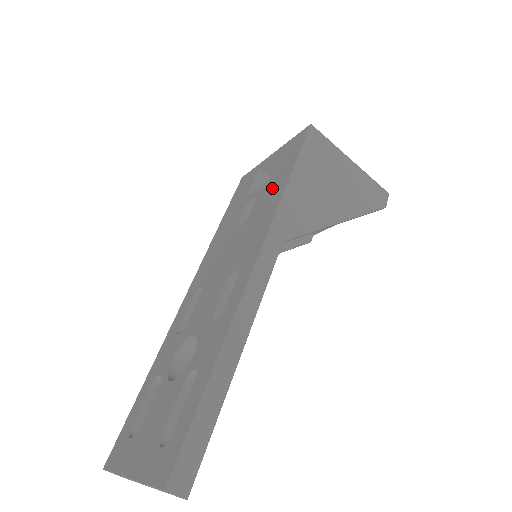
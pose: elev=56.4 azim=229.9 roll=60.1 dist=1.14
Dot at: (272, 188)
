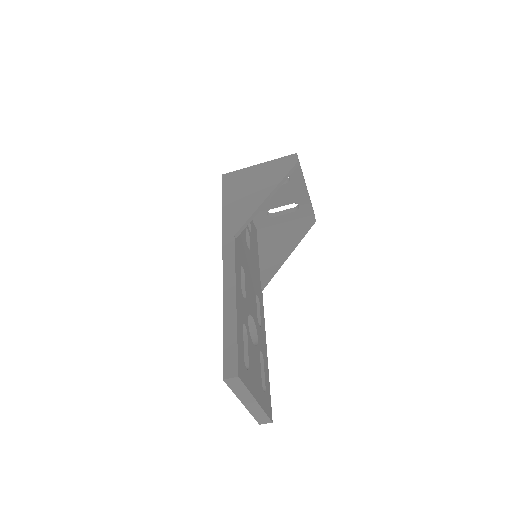
Dot at: occluded
